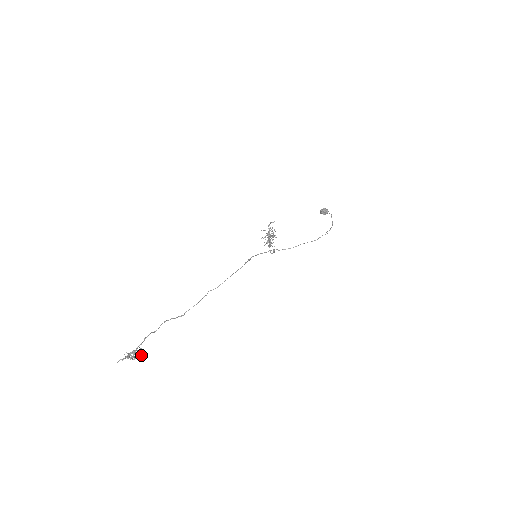
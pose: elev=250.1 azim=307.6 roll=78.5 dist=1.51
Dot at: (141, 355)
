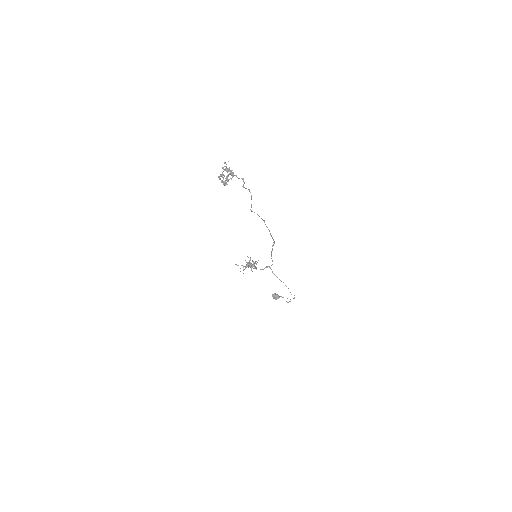
Dot at: (226, 183)
